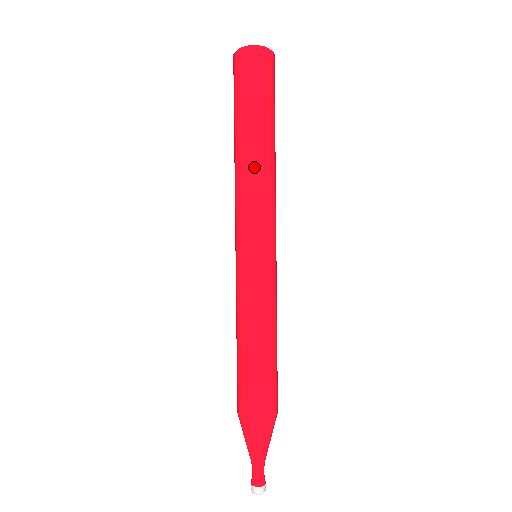
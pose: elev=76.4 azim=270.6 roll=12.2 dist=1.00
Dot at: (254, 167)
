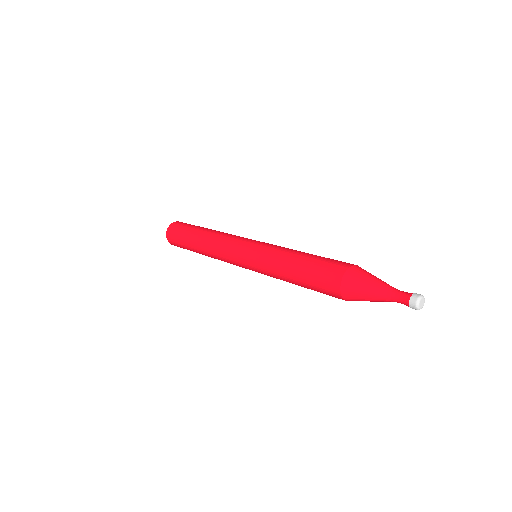
Dot at: (211, 235)
